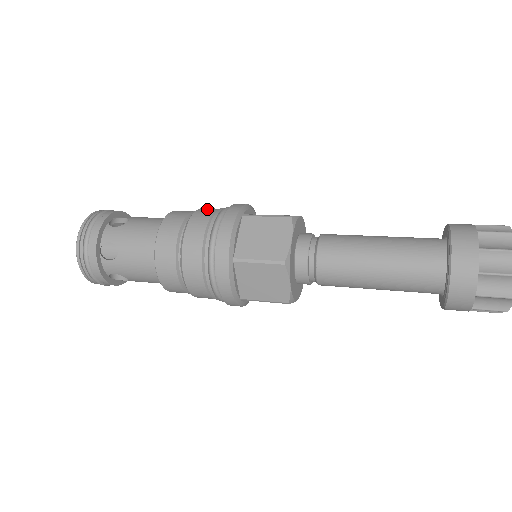
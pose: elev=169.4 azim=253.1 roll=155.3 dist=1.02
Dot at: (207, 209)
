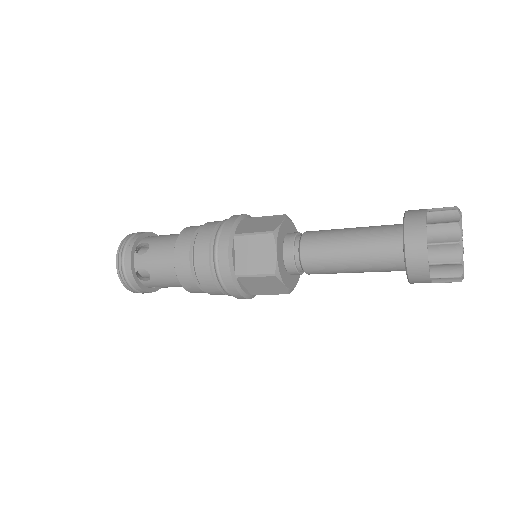
Dot at: (206, 229)
